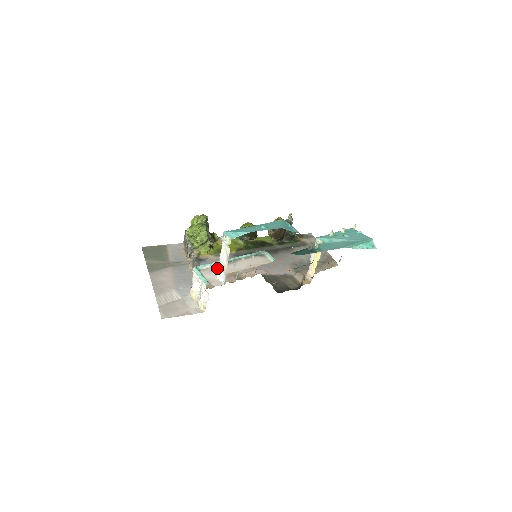
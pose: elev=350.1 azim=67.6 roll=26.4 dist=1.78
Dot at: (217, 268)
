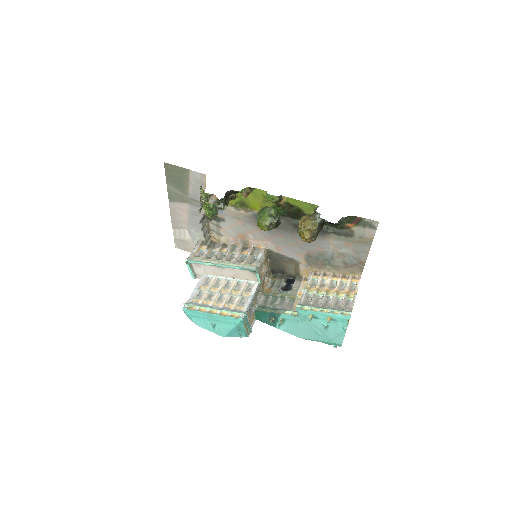
Dot at: (206, 267)
